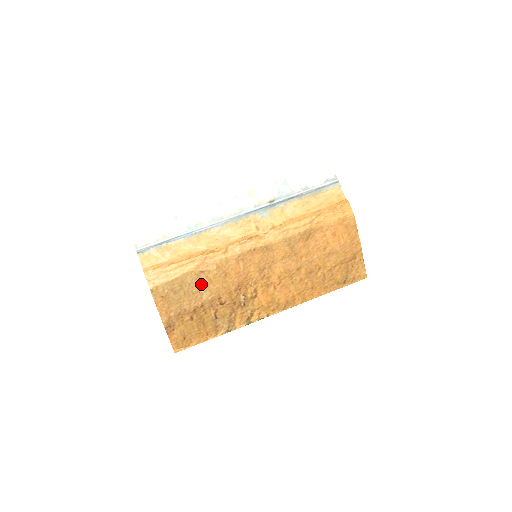
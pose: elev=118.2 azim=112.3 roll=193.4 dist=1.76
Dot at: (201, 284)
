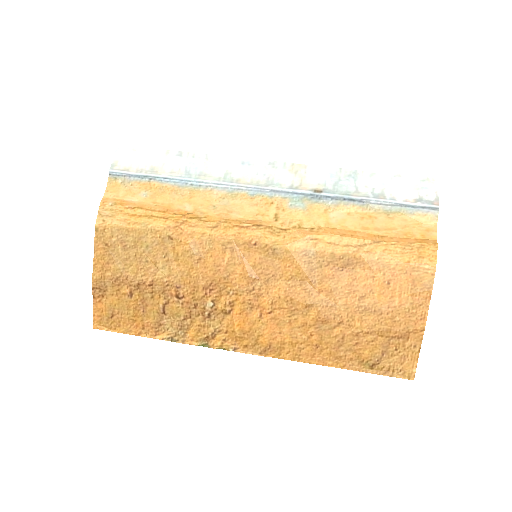
Dot at: (162, 254)
